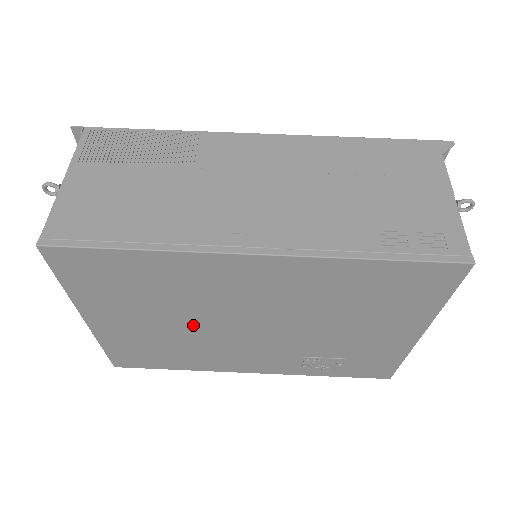
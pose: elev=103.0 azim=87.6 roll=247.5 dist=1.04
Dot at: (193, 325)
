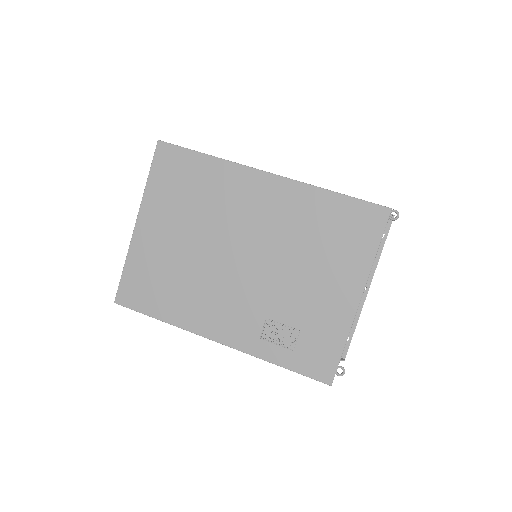
Dot at: (203, 247)
